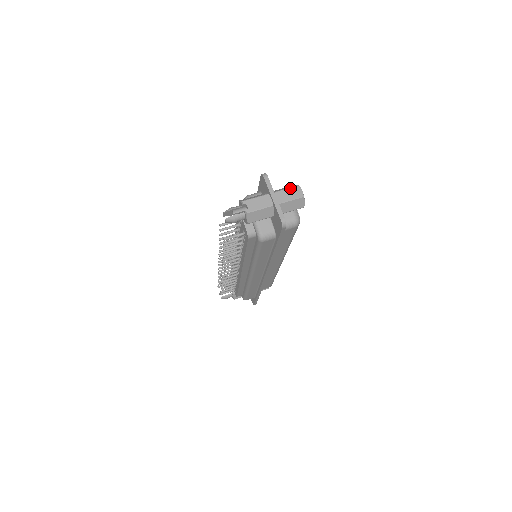
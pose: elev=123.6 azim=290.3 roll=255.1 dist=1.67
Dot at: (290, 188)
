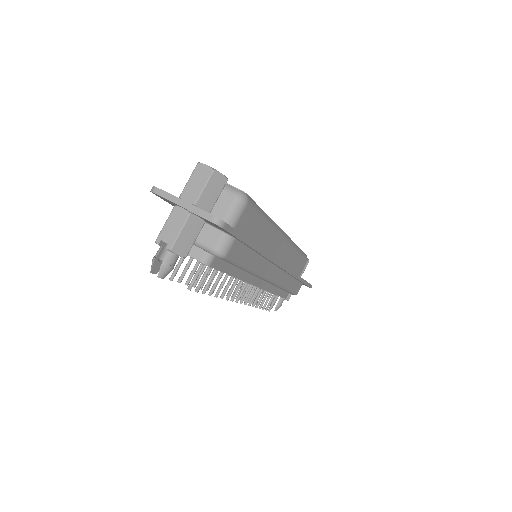
Dot at: (191, 176)
